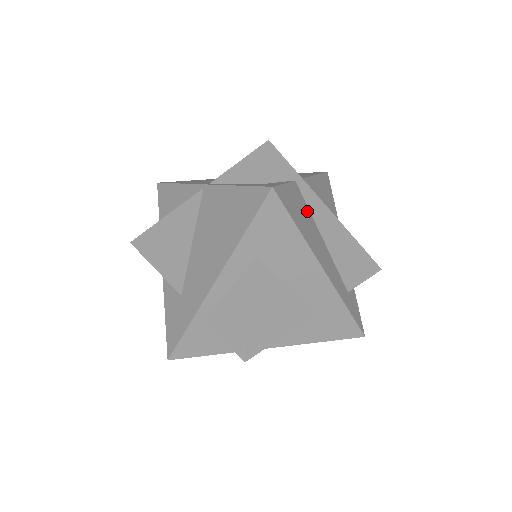
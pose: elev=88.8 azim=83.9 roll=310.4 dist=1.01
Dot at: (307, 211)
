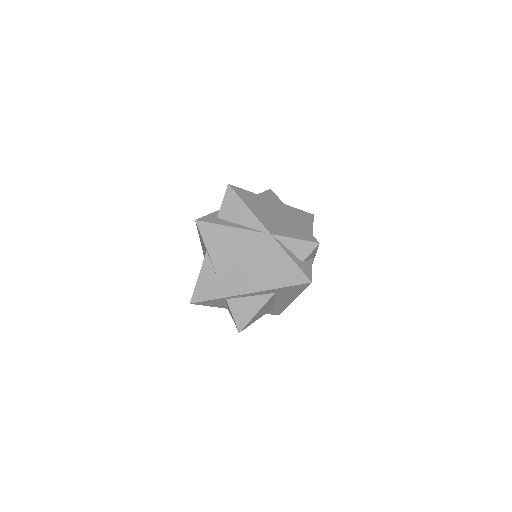
Dot at: occluded
